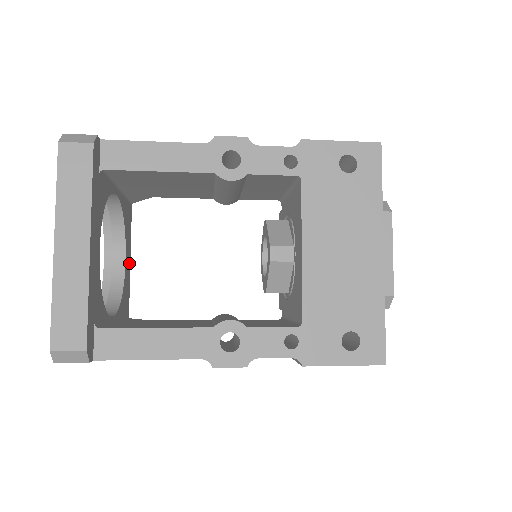
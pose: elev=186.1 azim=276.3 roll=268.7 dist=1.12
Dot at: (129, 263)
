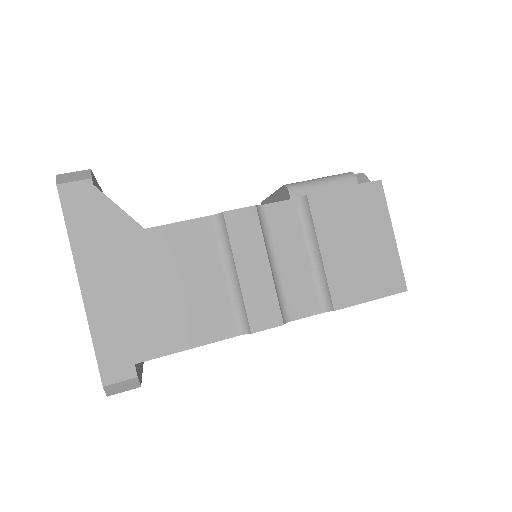
Dot at: occluded
